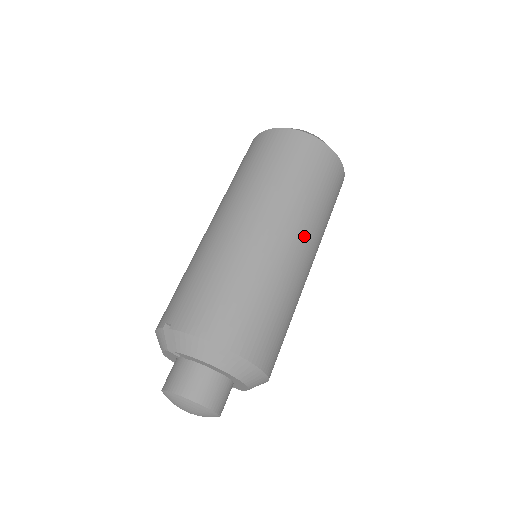
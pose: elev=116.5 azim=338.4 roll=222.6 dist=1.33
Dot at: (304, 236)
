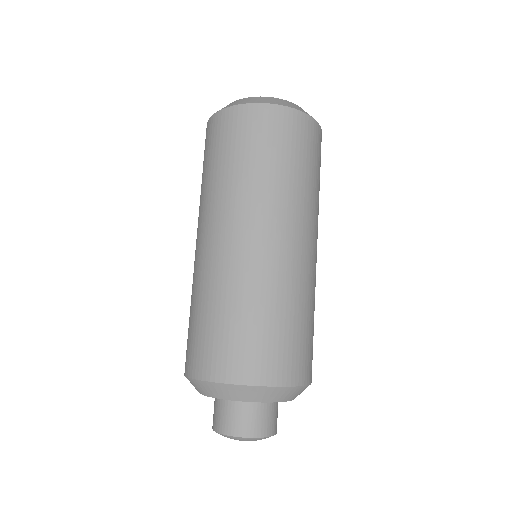
Dot at: (262, 222)
